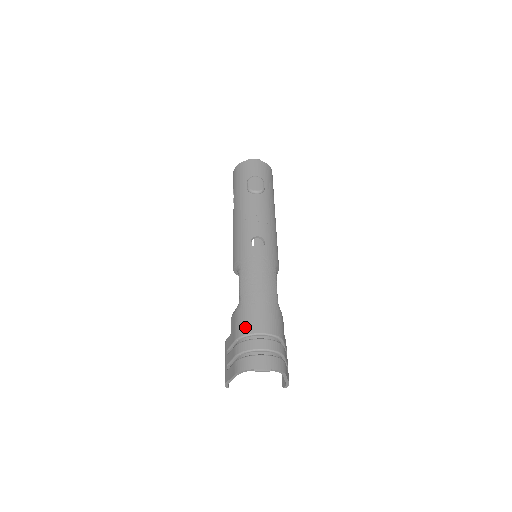
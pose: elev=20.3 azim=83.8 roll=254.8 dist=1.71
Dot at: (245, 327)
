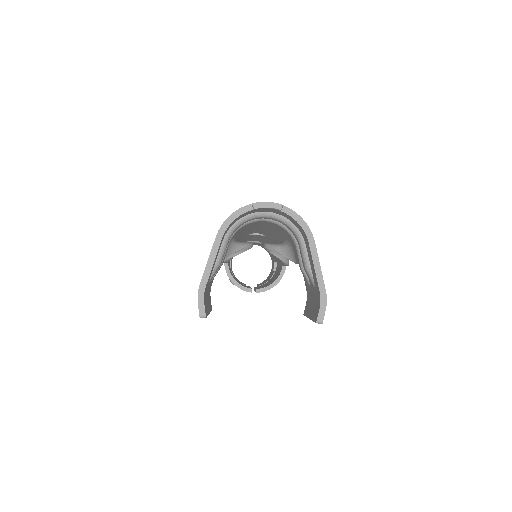
Dot at: occluded
